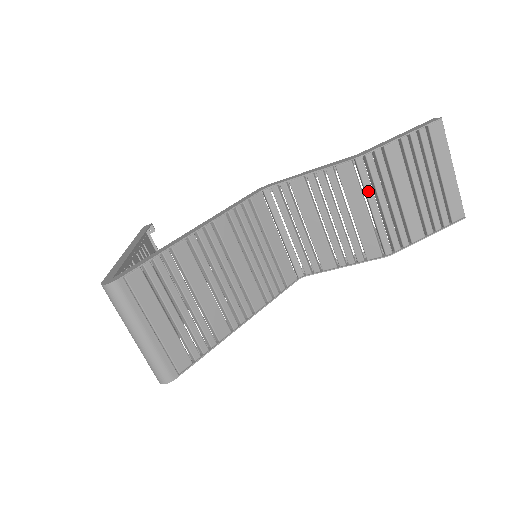
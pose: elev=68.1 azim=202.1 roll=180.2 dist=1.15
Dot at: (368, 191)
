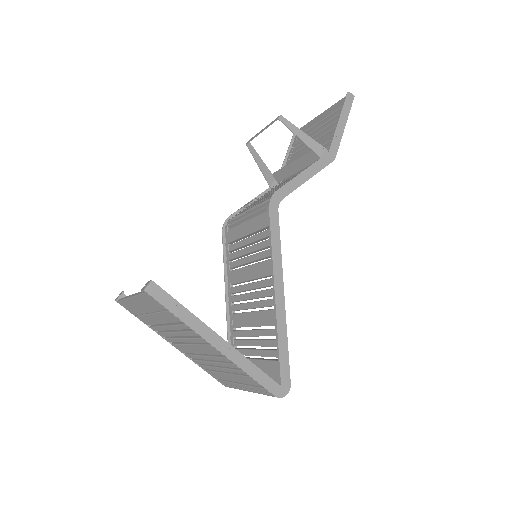
Dot at: occluded
